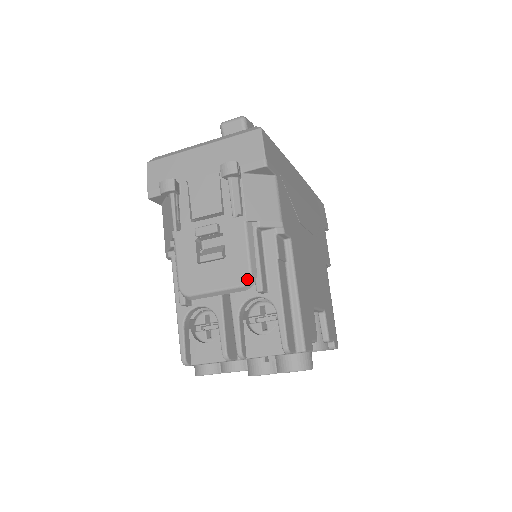
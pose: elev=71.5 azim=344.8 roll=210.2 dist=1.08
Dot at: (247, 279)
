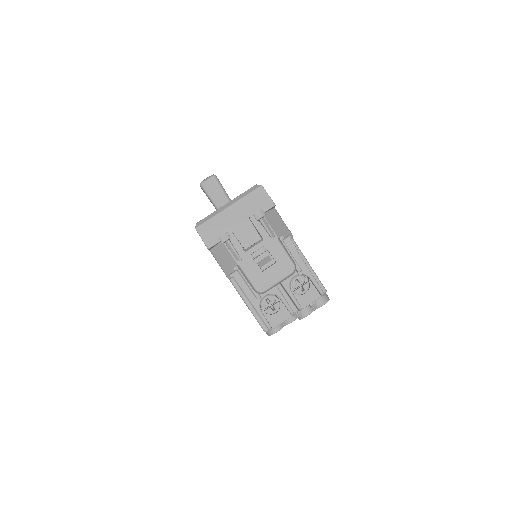
Dot at: (294, 268)
